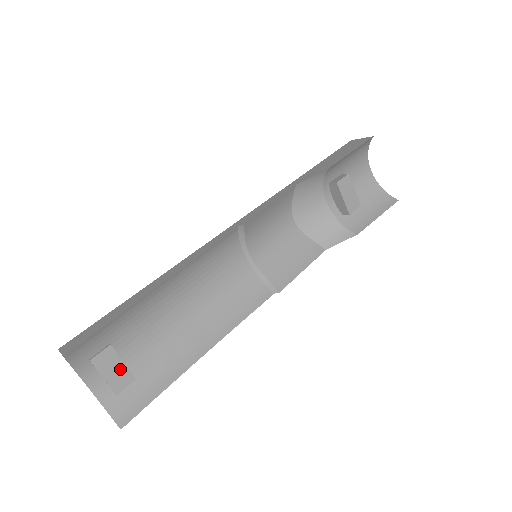
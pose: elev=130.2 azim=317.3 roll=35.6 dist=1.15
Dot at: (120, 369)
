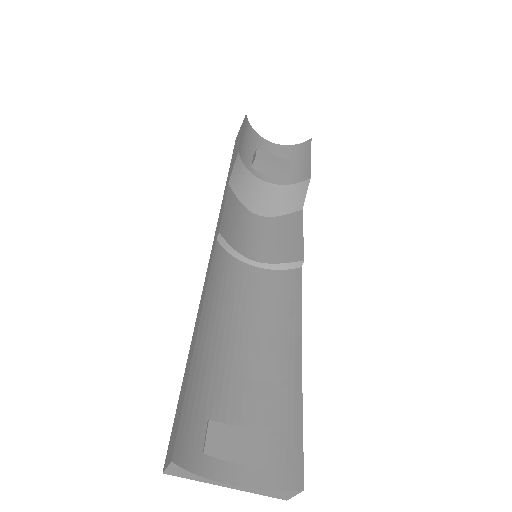
Dot at: (242, 437)
